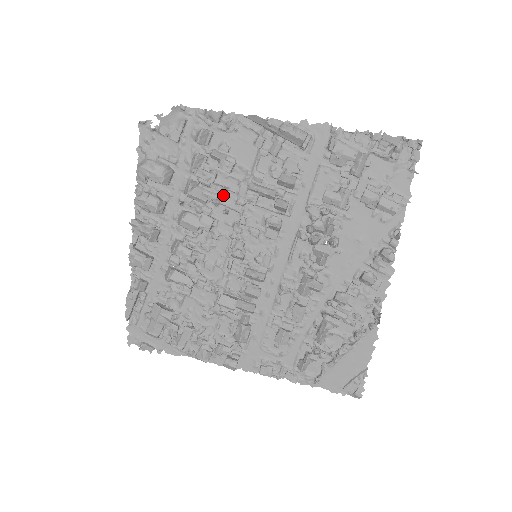
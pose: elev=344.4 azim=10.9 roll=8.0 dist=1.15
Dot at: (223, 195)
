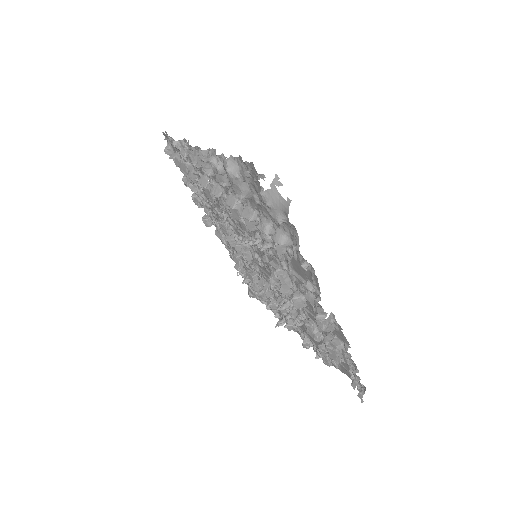
Dot at: occluded
